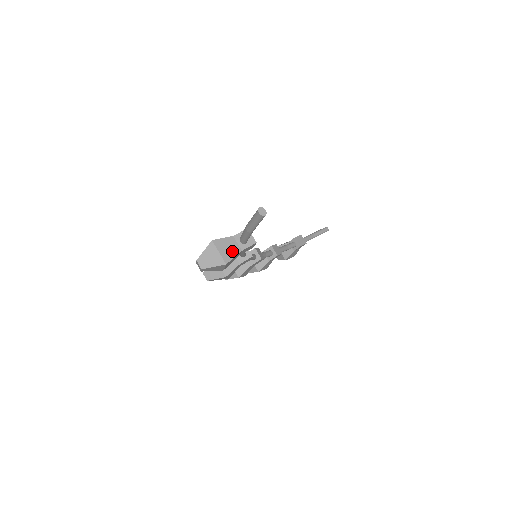
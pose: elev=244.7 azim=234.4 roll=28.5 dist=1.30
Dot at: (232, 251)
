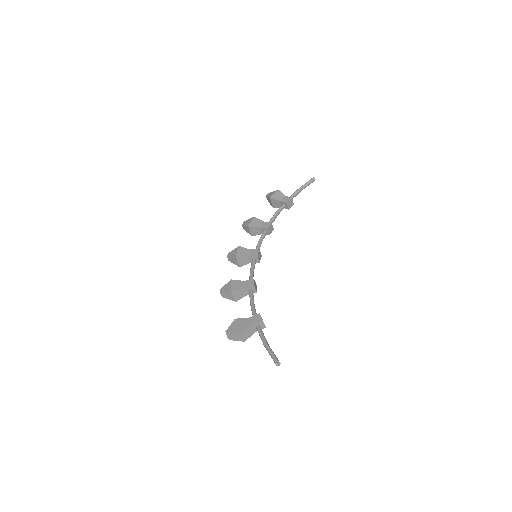
Dot at: (250, 334)
